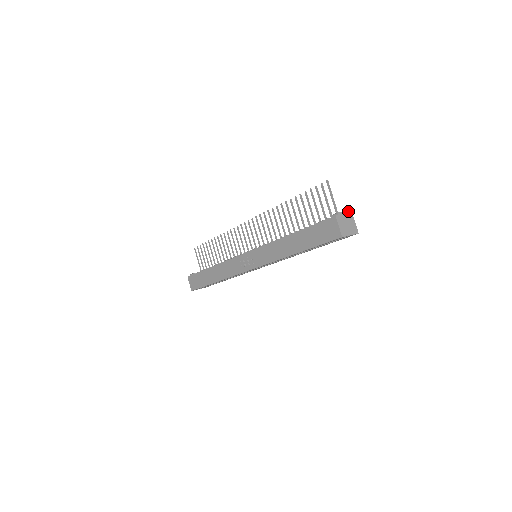
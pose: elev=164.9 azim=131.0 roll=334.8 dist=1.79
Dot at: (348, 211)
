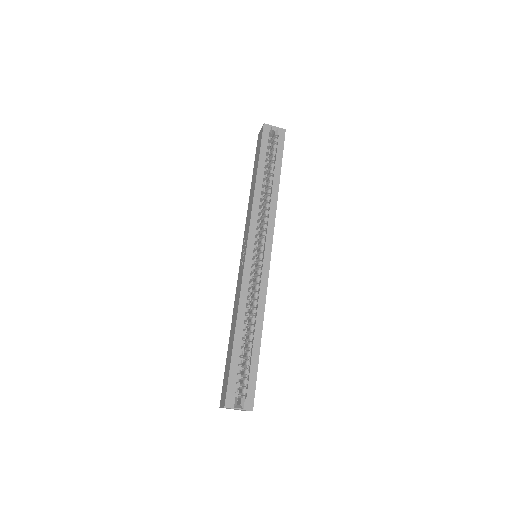
Dot at: occluded
